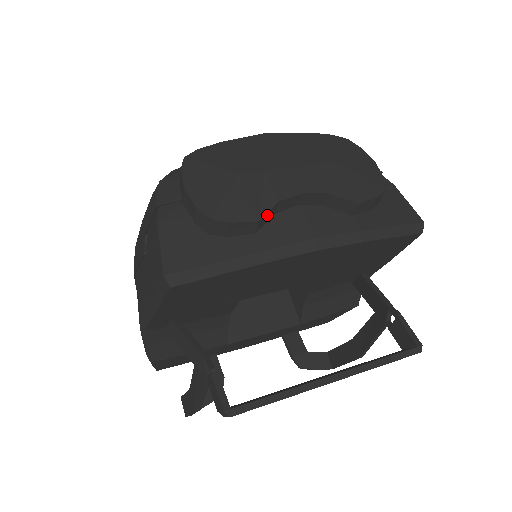
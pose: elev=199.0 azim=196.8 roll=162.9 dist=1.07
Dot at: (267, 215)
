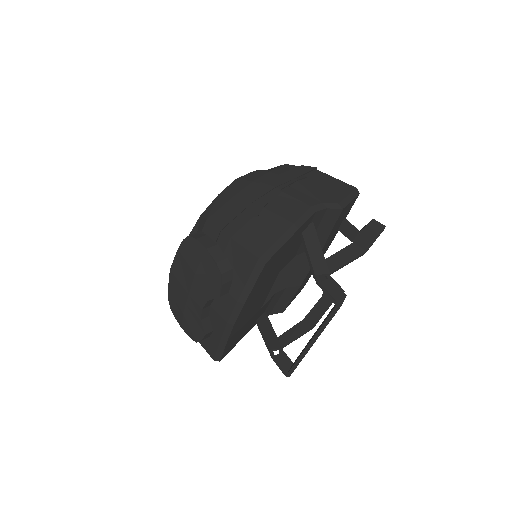
Dot at: (205, 327)
